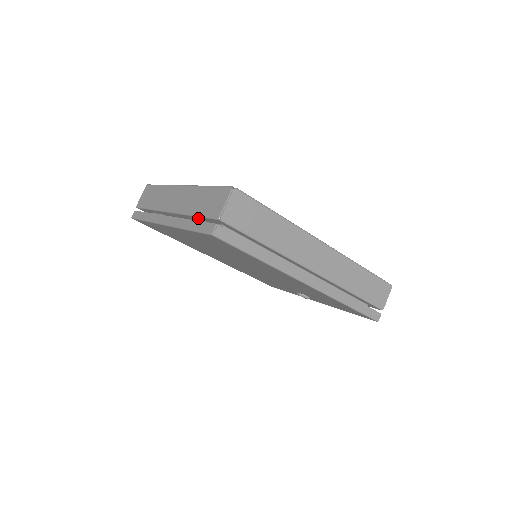
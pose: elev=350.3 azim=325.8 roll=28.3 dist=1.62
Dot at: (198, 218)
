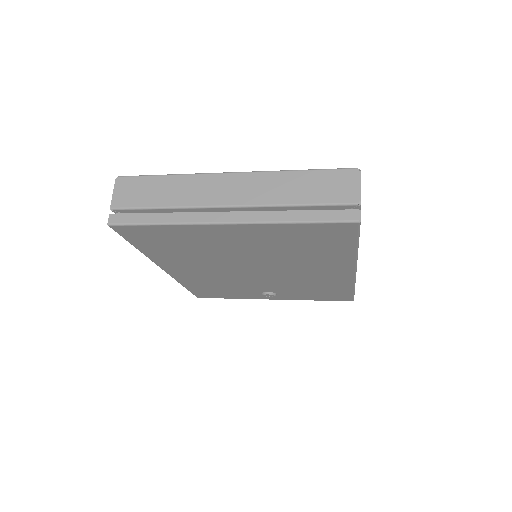
Dot at: (300, 208)
